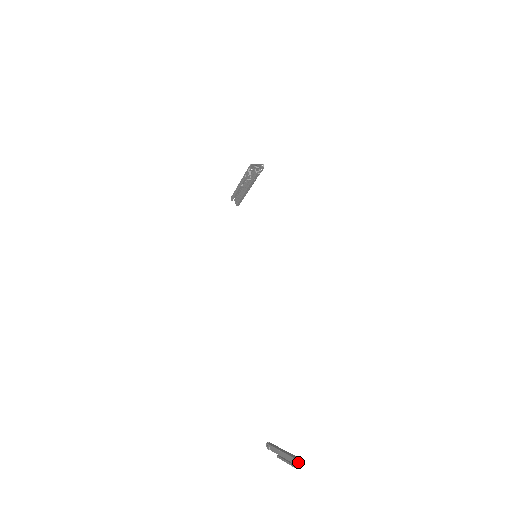
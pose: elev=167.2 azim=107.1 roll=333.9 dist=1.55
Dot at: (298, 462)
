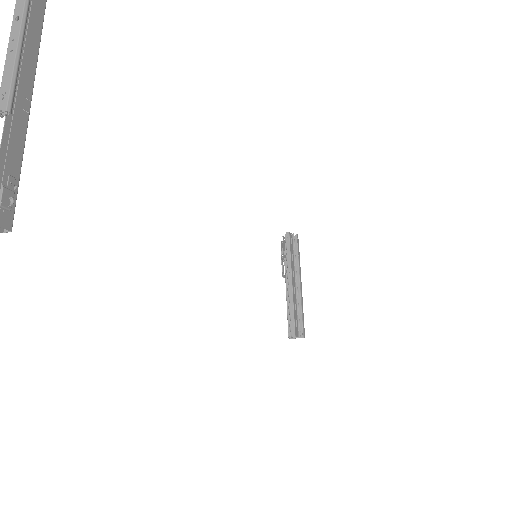
Dot at: out of frame
